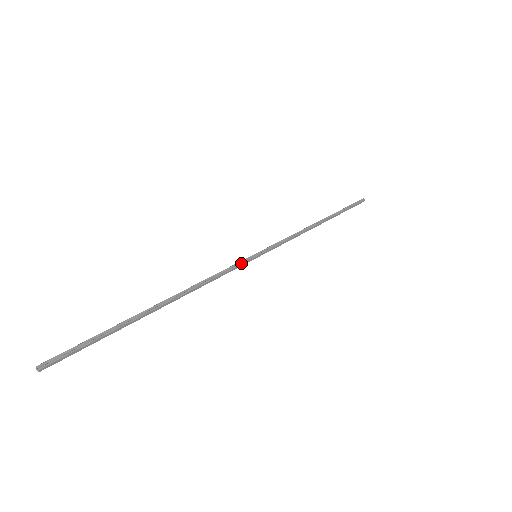
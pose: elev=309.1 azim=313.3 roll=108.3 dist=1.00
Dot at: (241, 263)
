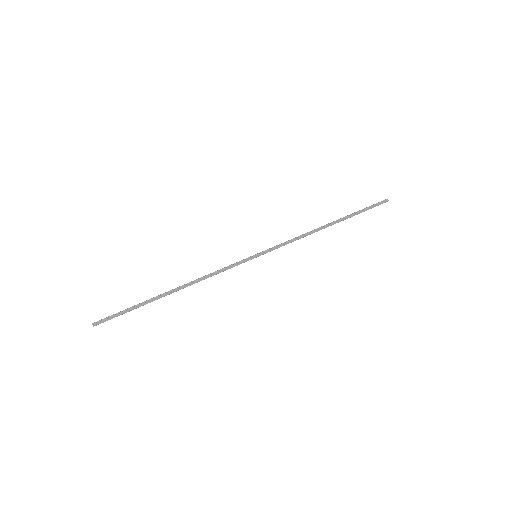
Dot at: (240, 261)
